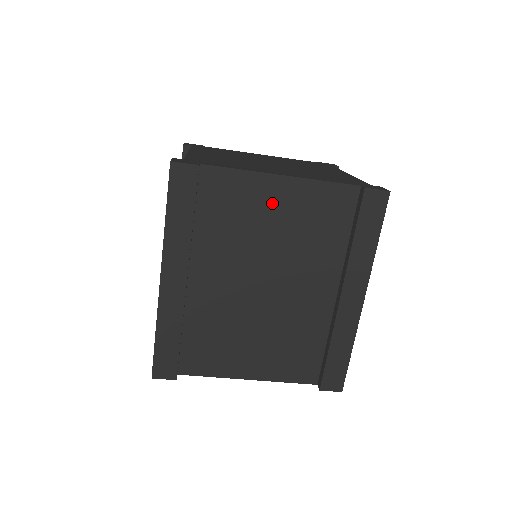
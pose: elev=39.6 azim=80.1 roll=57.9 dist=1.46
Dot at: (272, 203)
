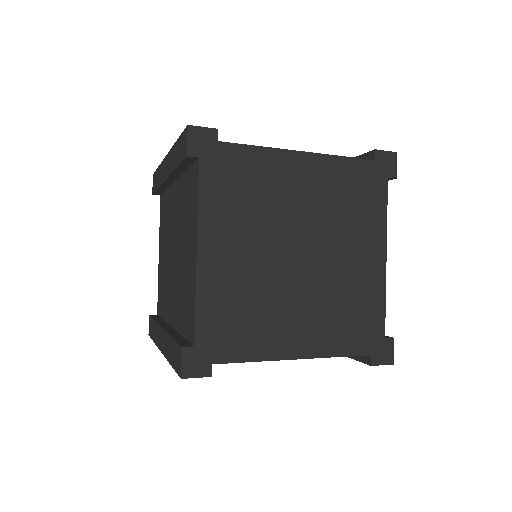
Dot at: occluded
